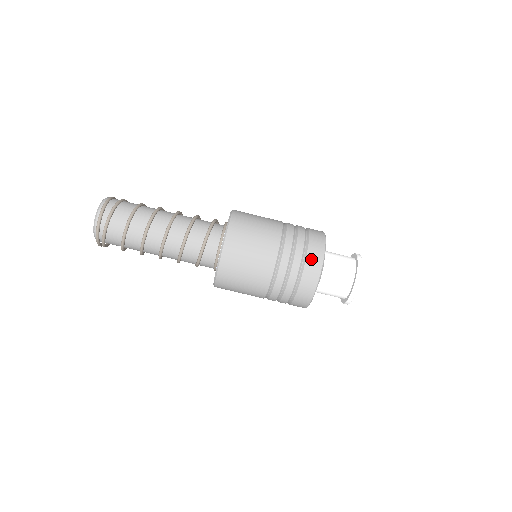
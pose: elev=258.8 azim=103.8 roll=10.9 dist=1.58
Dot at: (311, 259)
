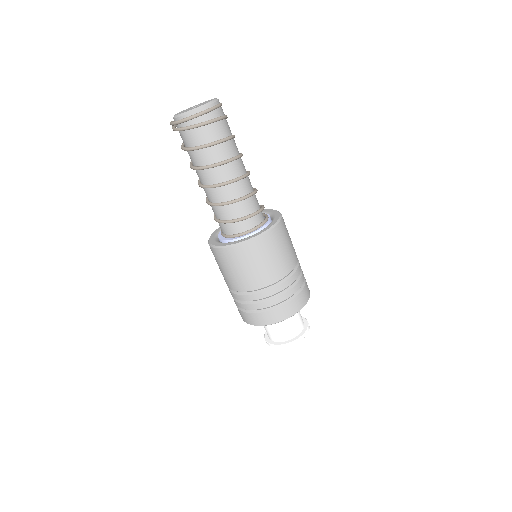
Dot at: (279, 312)
